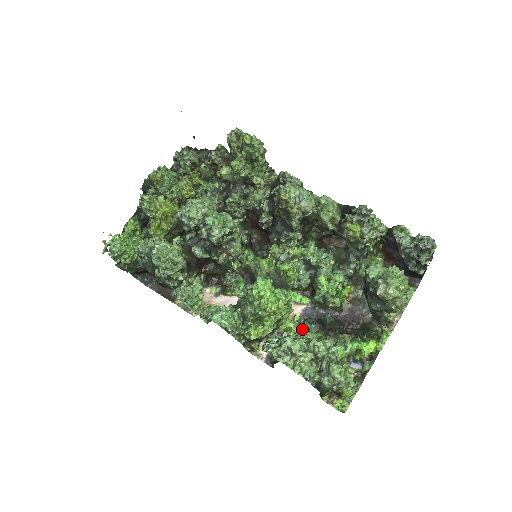
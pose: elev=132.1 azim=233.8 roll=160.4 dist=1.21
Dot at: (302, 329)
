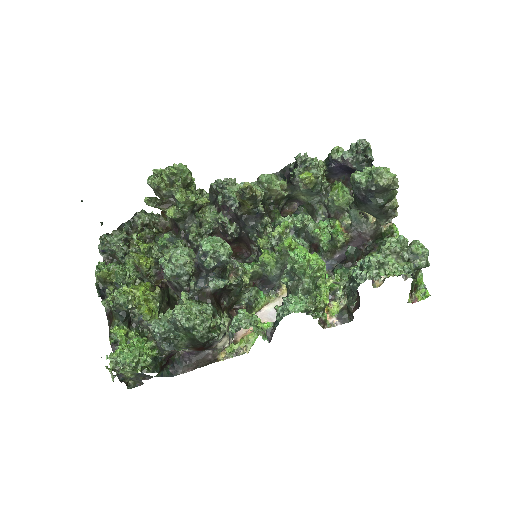
Dot at: occluded
